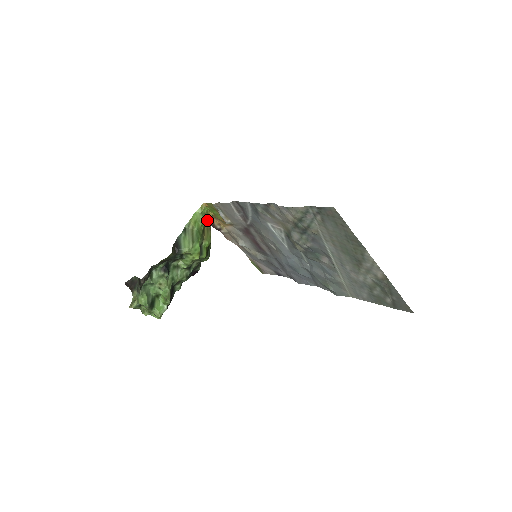
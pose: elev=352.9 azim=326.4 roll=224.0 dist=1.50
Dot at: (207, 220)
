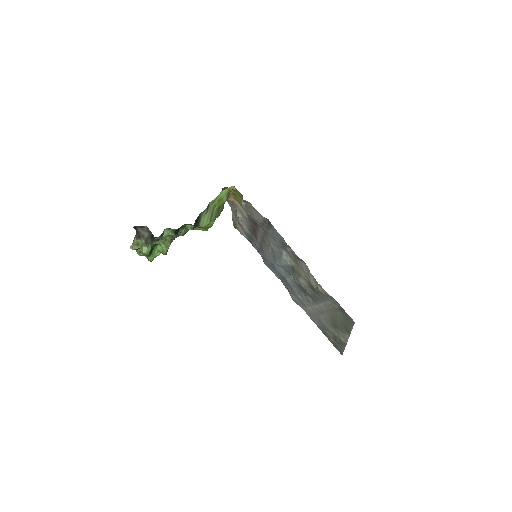
Dot at: (227, 198)
